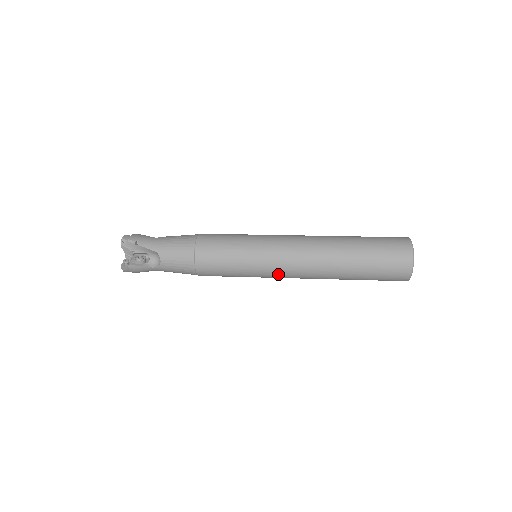
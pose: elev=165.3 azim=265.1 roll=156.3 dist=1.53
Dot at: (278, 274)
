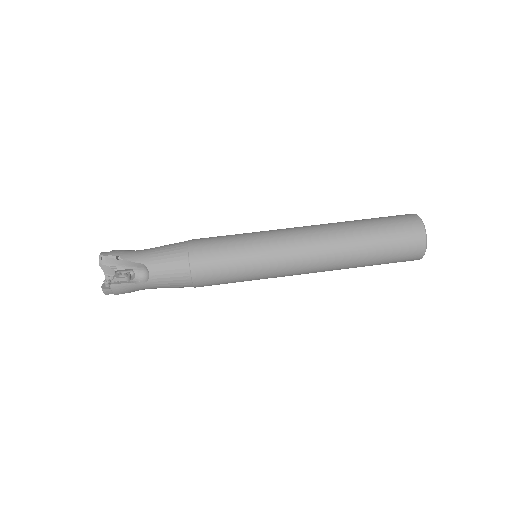
Dot at: (285, 270)
